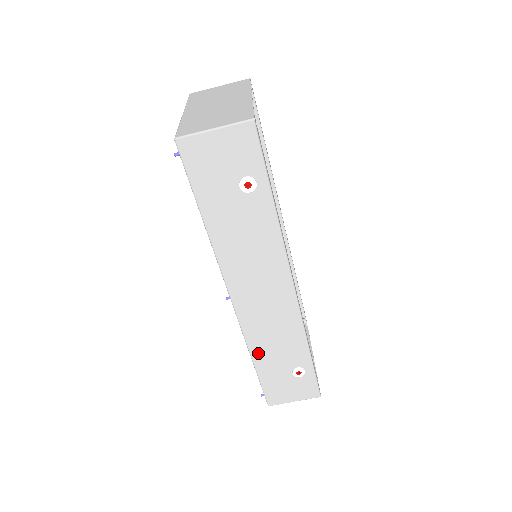
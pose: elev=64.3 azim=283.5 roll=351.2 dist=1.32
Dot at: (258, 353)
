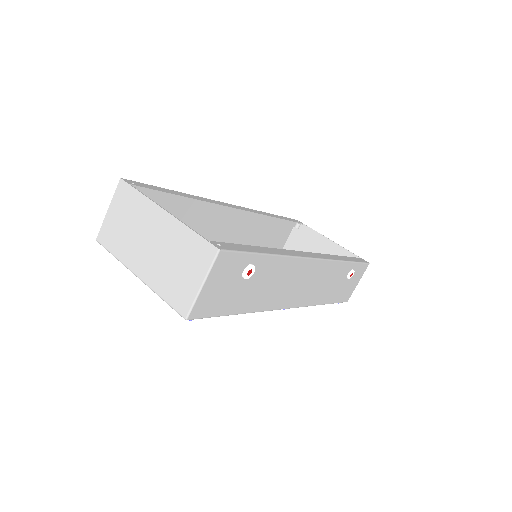
Dot at: (323, 299)
